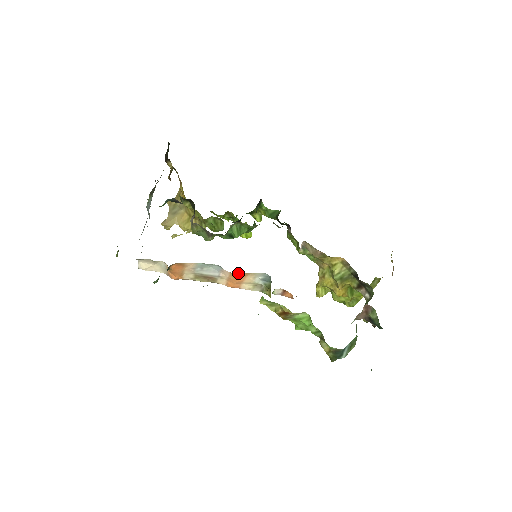
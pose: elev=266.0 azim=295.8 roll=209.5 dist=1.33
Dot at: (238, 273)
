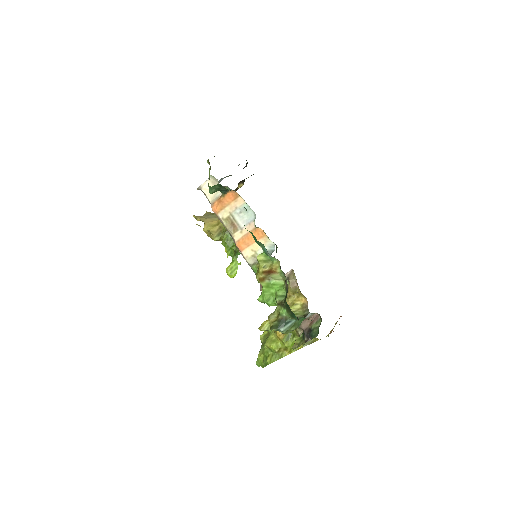
Dot at: (260, 230)
